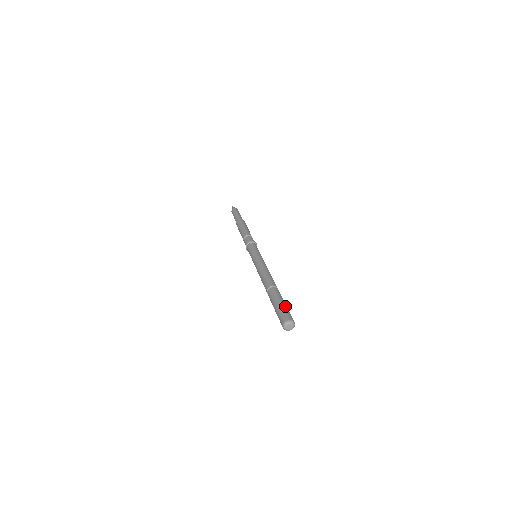
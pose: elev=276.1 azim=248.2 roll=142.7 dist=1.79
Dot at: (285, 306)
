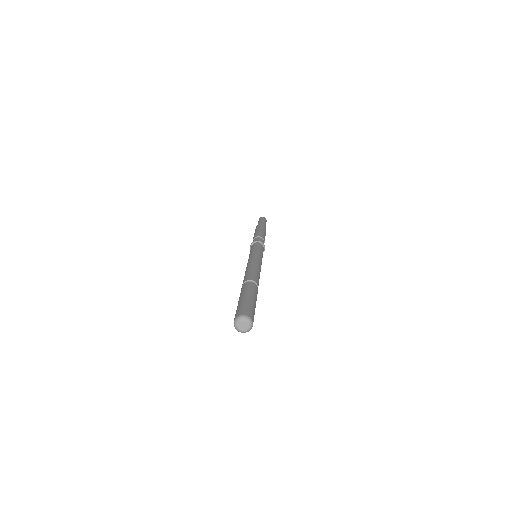
Dot at: (251, 301)
